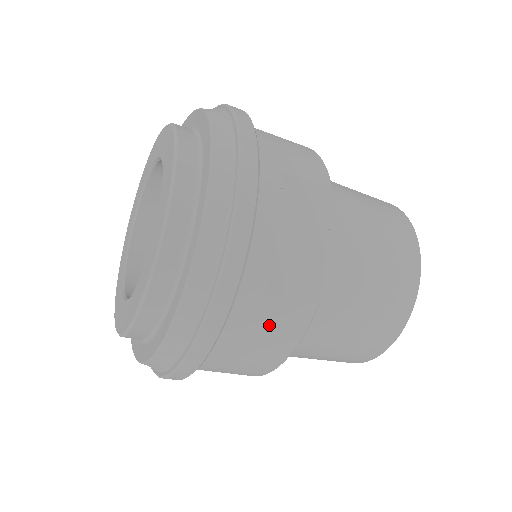
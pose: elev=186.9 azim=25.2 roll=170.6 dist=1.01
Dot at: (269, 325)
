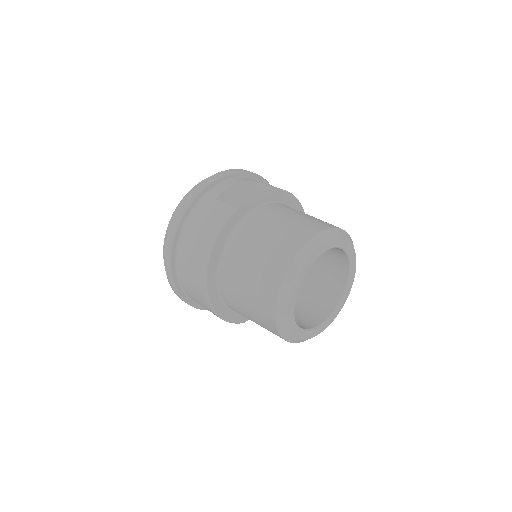
Dot at: (211, 214)
